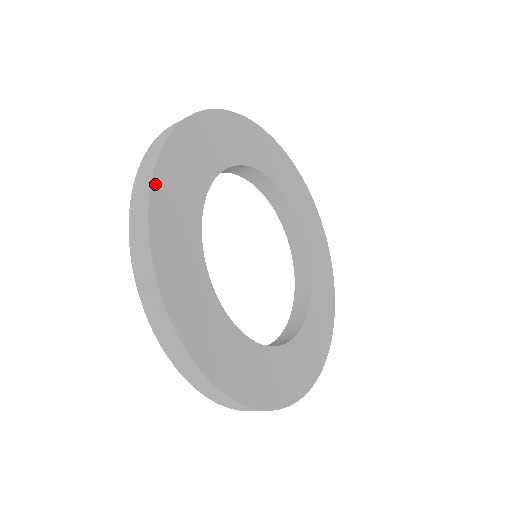
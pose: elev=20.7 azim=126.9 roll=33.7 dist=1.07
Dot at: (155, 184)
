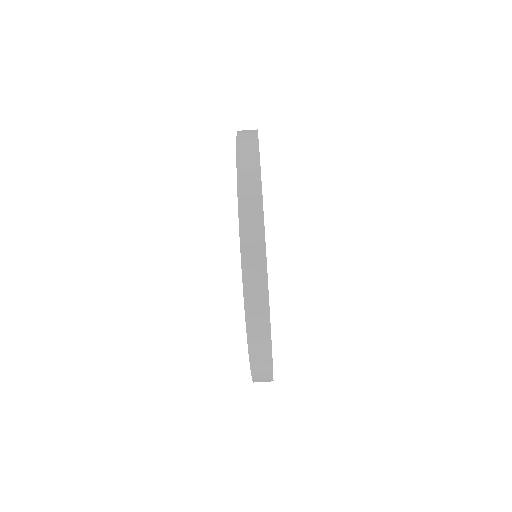
Dot at: occluded
